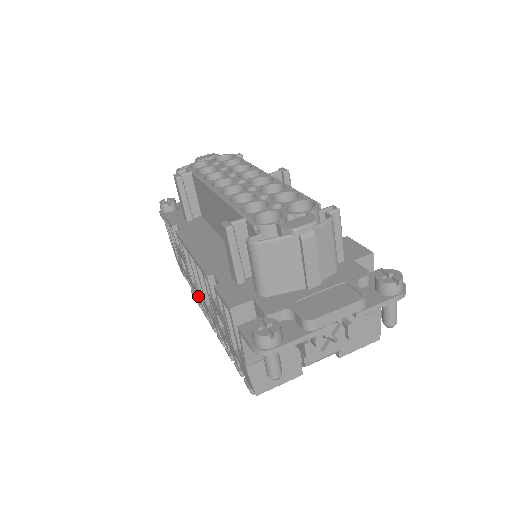
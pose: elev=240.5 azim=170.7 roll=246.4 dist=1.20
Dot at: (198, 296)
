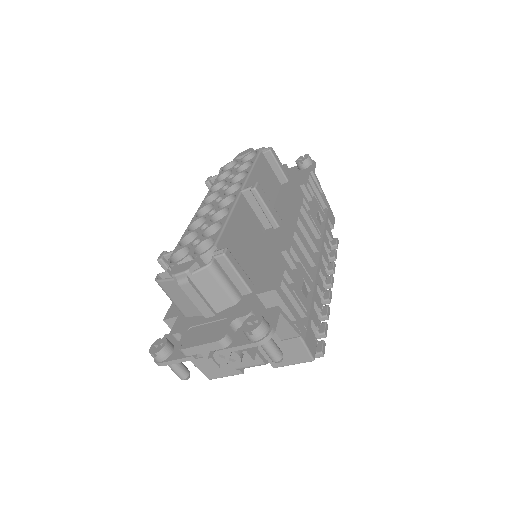
Dot at: occluded
